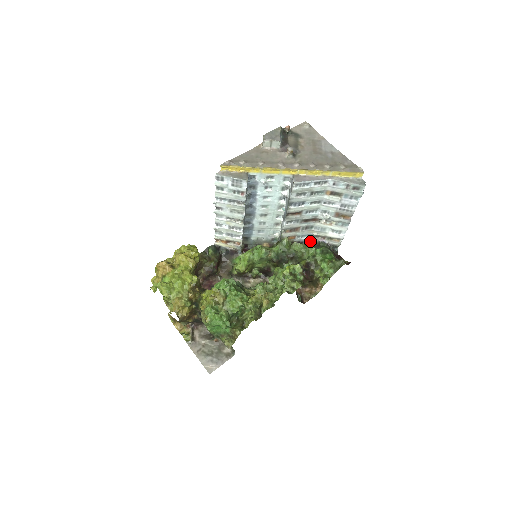
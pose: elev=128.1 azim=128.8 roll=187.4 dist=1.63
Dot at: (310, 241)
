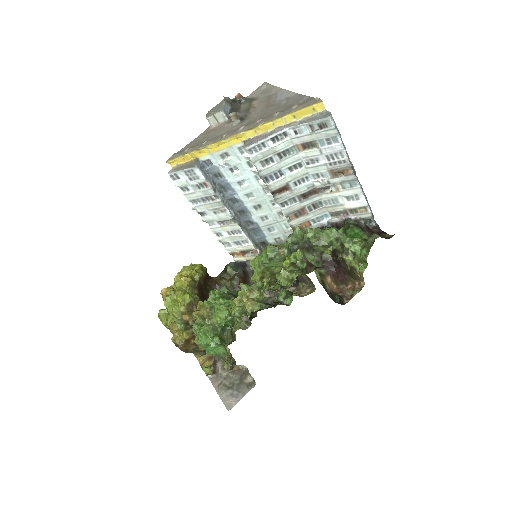
Dot at: (335, 224)
